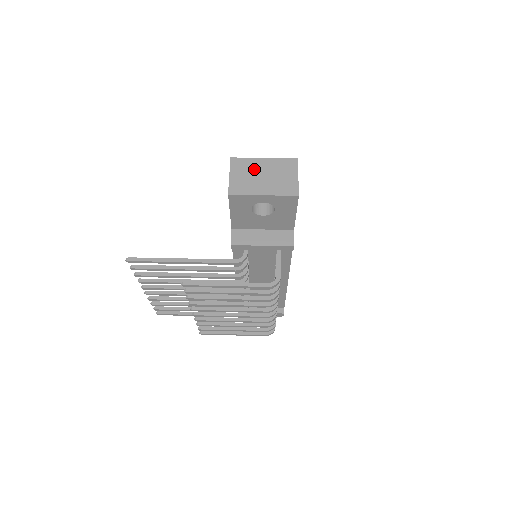
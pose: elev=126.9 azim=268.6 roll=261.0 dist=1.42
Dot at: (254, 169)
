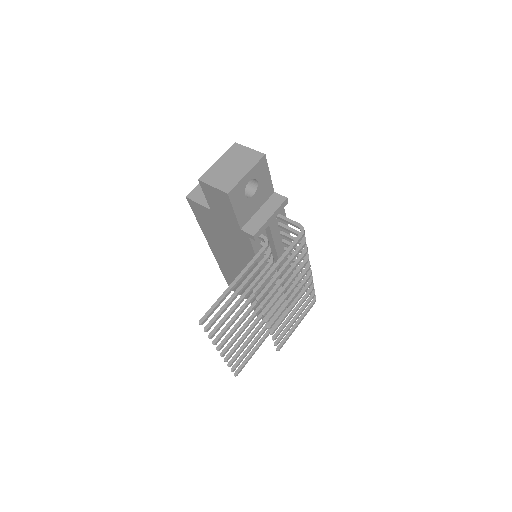
Dot at: (221, 170)
